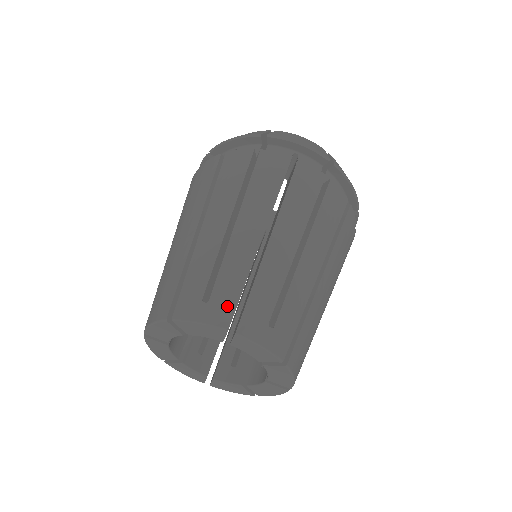
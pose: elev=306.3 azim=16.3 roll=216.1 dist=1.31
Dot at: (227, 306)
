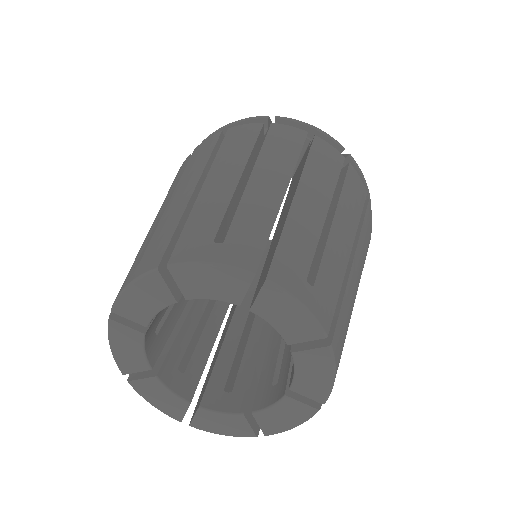
Dot at: (329, 305)
